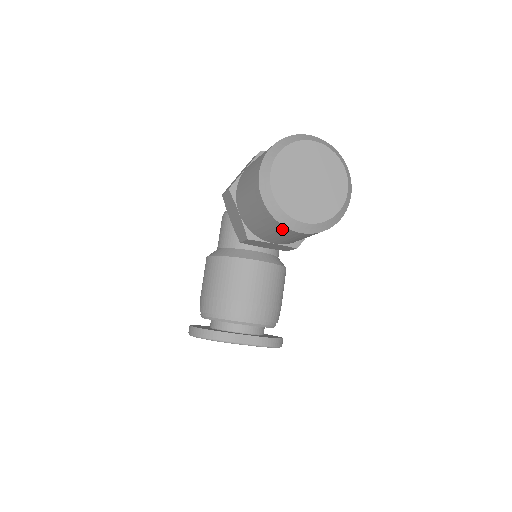
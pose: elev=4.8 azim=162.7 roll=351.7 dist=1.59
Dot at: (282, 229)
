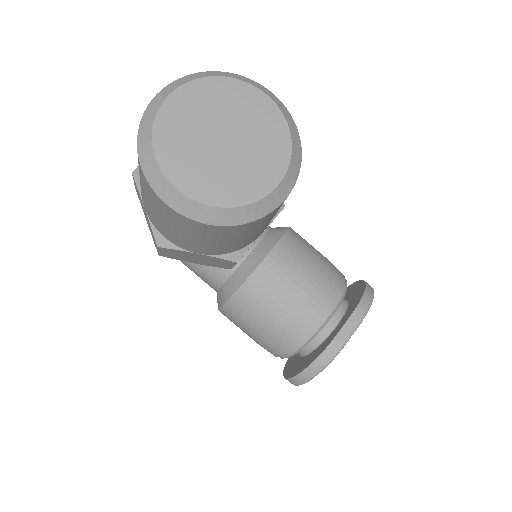
Dot at: (262, 221)
